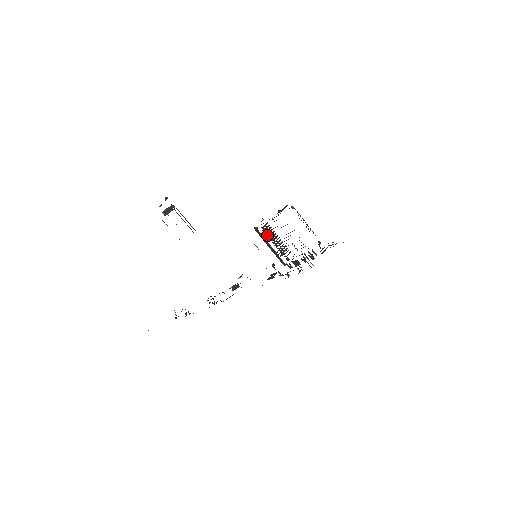
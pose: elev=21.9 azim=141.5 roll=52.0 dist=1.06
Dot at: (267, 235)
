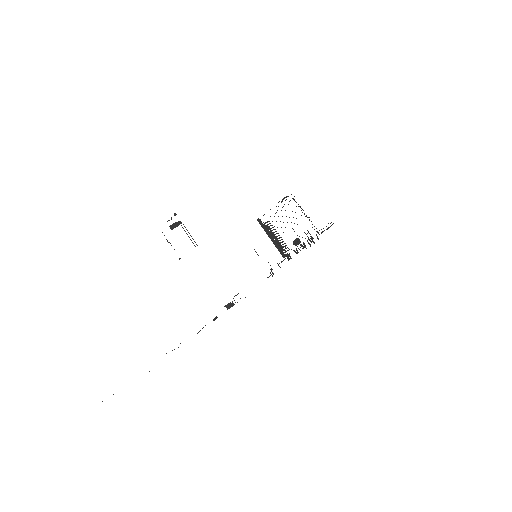
Dot at: occluded
